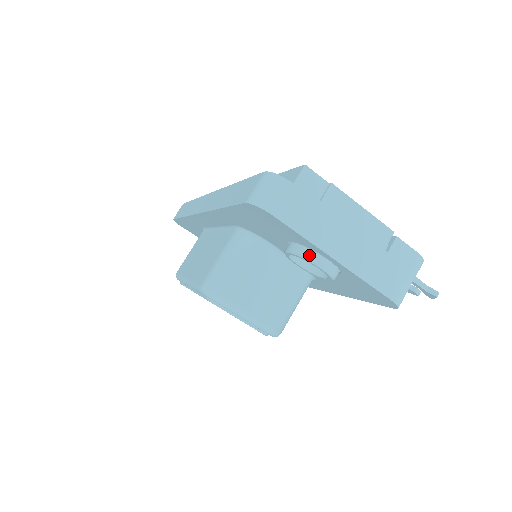
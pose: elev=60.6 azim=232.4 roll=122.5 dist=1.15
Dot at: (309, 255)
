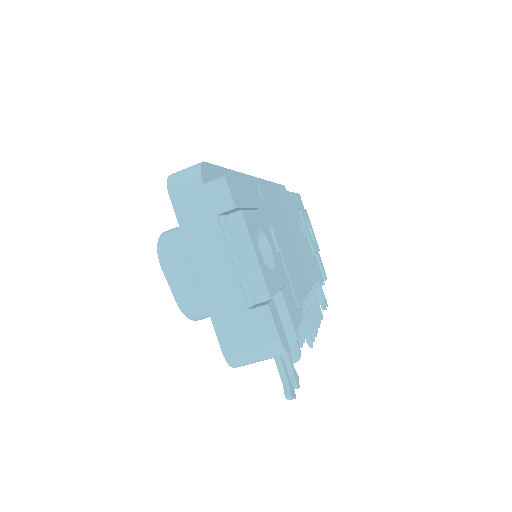
Dot at: occluded
